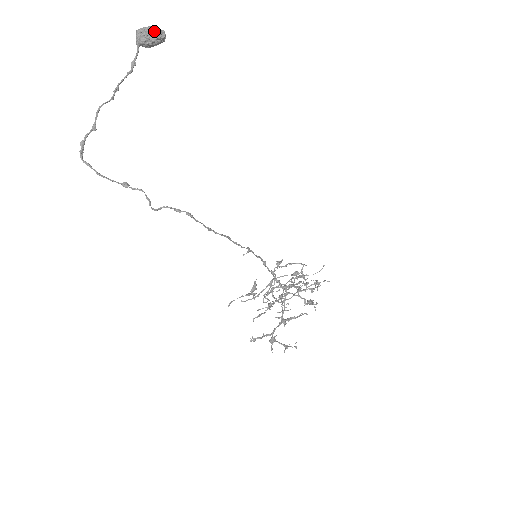
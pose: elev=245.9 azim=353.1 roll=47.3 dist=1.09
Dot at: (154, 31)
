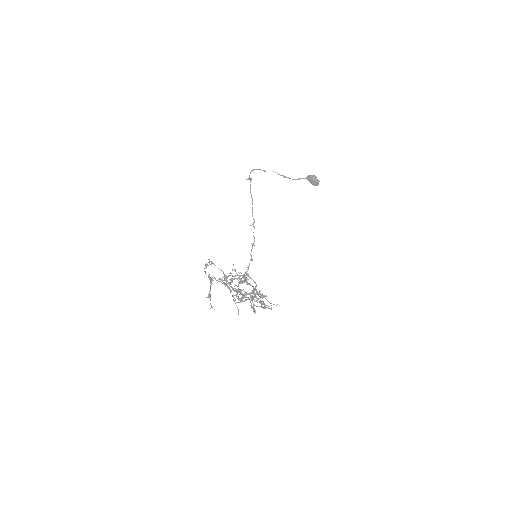
Dot at: (315, 176)
